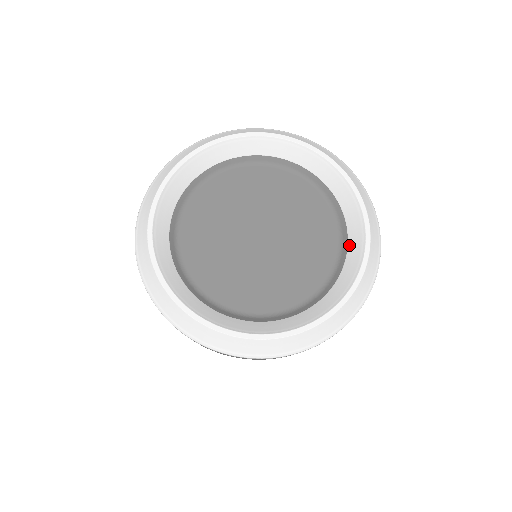
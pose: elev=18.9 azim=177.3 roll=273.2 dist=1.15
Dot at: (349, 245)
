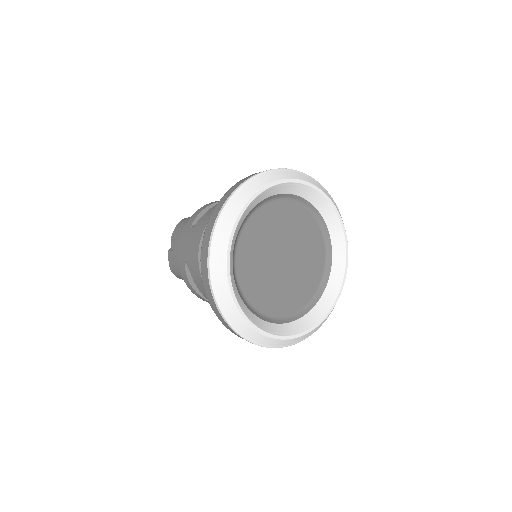
Dot at: (330, 280)
